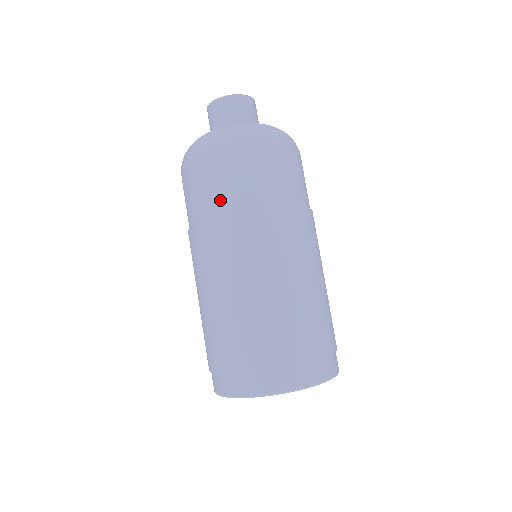
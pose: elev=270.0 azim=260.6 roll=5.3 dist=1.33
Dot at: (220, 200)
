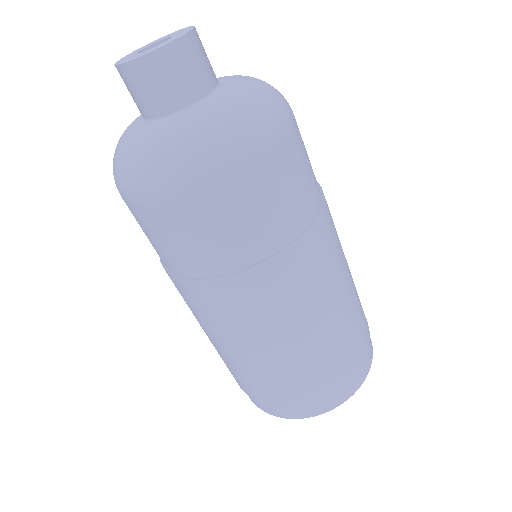
Dot at: (237, 249)
